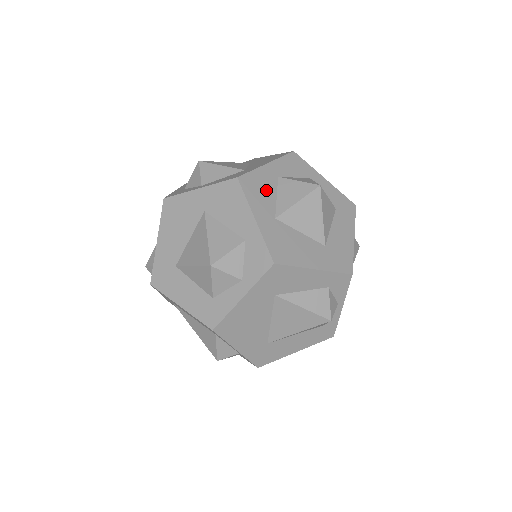
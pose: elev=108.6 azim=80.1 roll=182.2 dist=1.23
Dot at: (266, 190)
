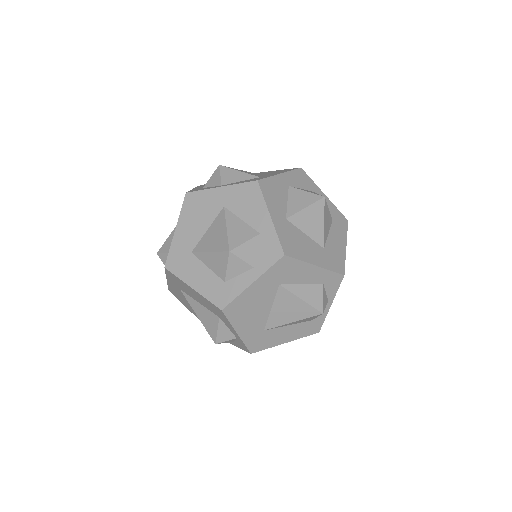
Dot at: (279, 195)
